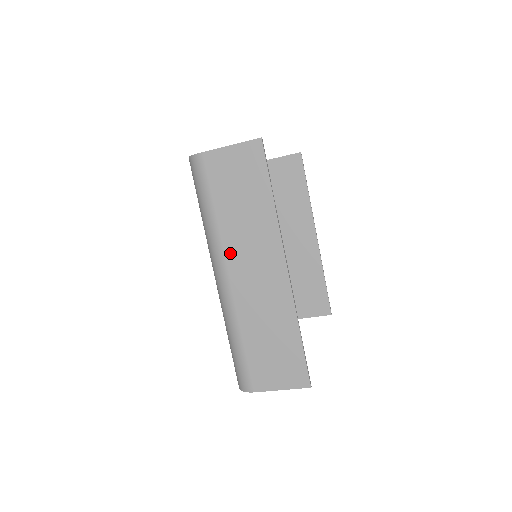
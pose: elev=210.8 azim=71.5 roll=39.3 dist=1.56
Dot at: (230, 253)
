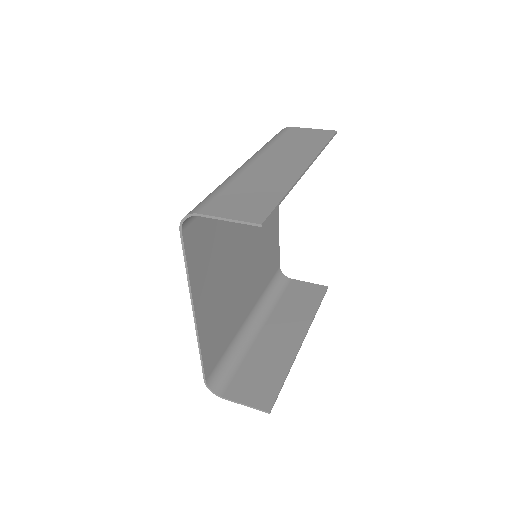
Dot at: (260, 342)
